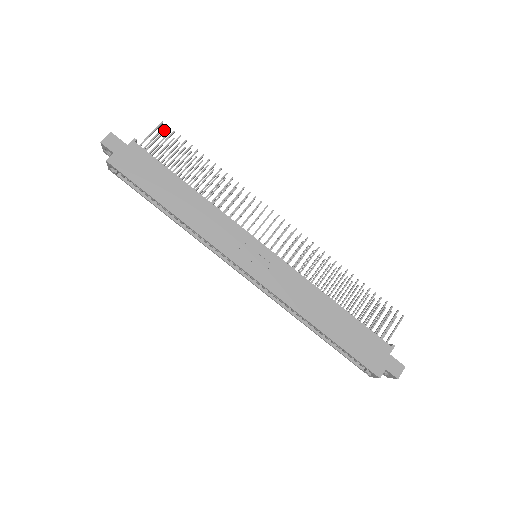
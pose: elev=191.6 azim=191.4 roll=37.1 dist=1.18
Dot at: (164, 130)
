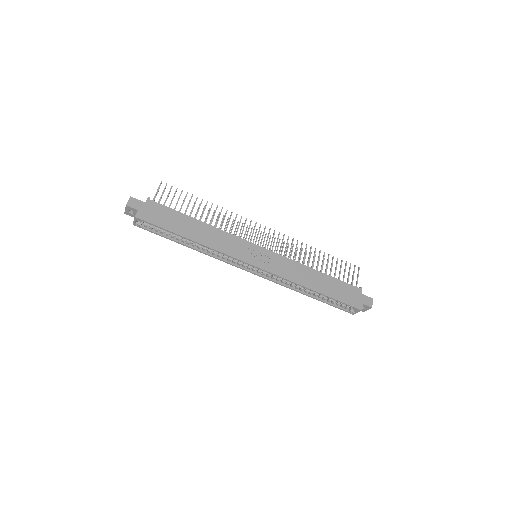
Dot at: (165, 187)
